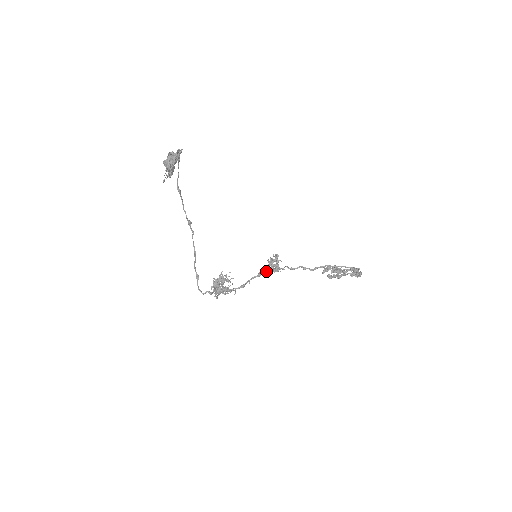
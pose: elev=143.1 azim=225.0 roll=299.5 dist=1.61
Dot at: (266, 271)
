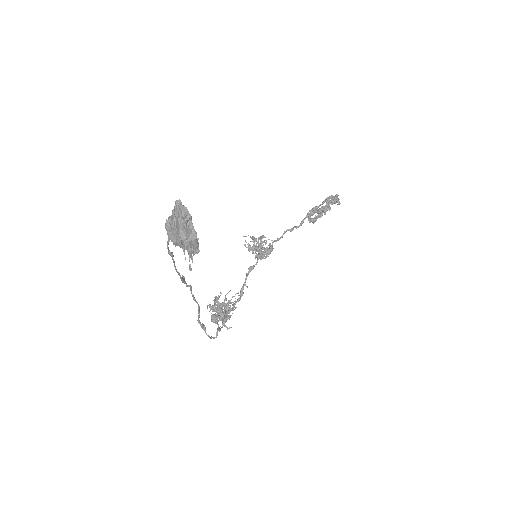
Dot at: (257, 261)
